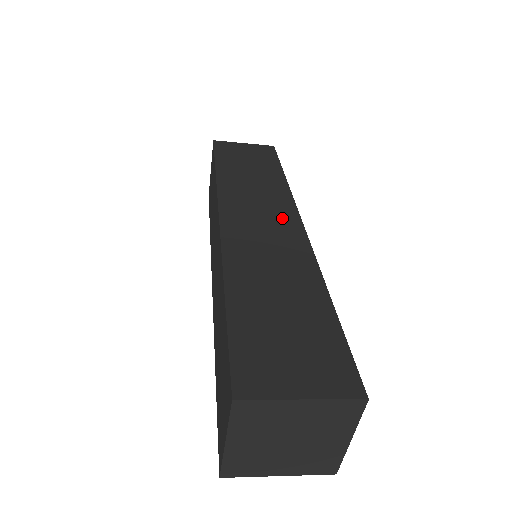
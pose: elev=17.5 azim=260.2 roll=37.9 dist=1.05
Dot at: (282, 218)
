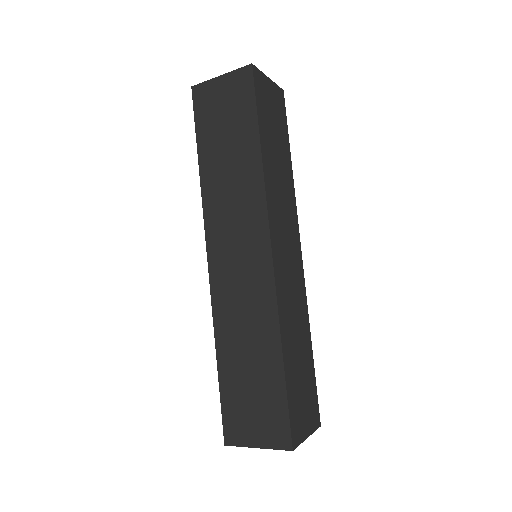
Dot at: (295, 245)
